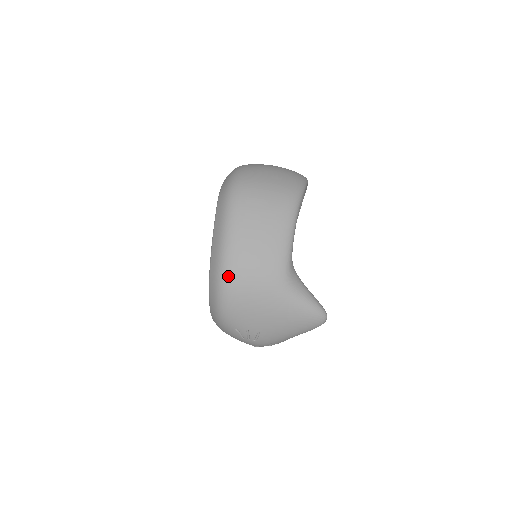
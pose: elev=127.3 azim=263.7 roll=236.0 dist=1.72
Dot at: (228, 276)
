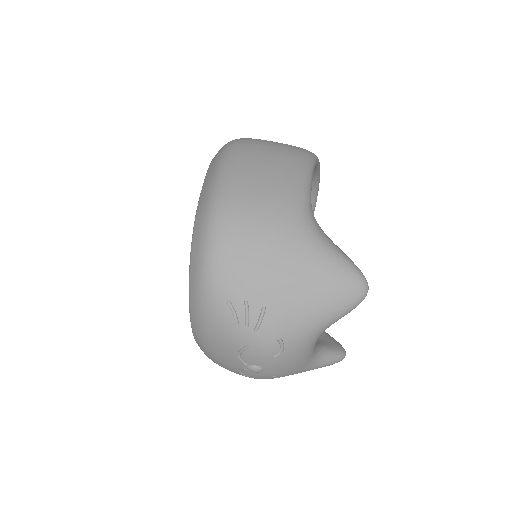
Dot at: (222, 207)
